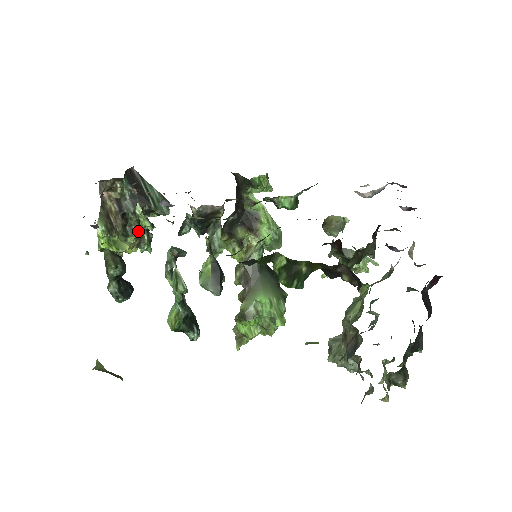
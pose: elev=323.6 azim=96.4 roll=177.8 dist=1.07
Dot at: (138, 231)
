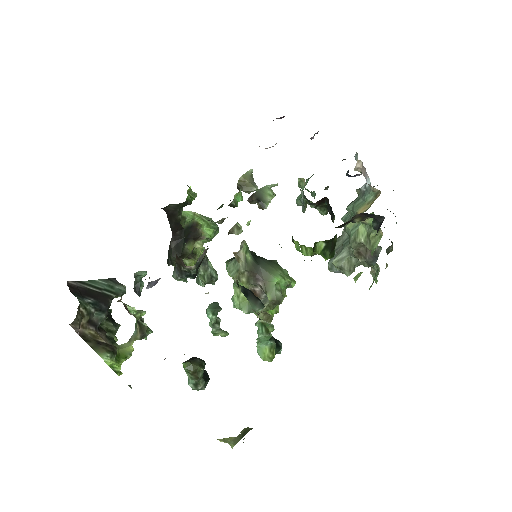
Dot at: (112, 327)
